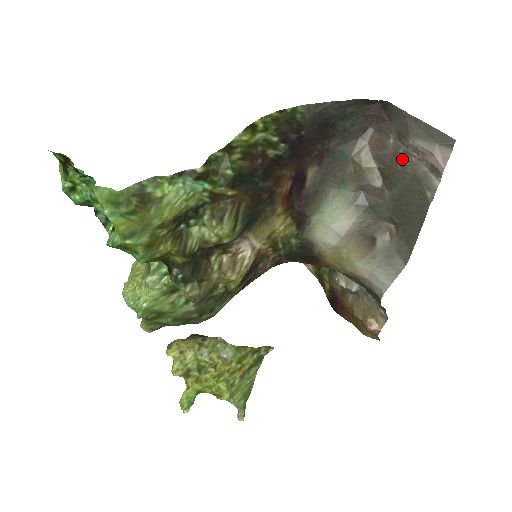
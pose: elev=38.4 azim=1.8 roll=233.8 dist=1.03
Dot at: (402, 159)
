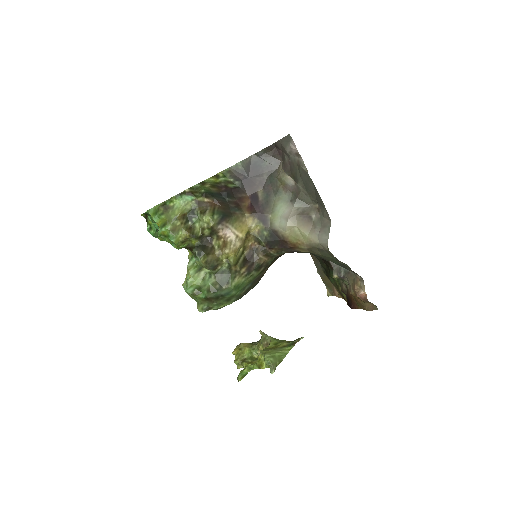
Dot at: (292, 163)
